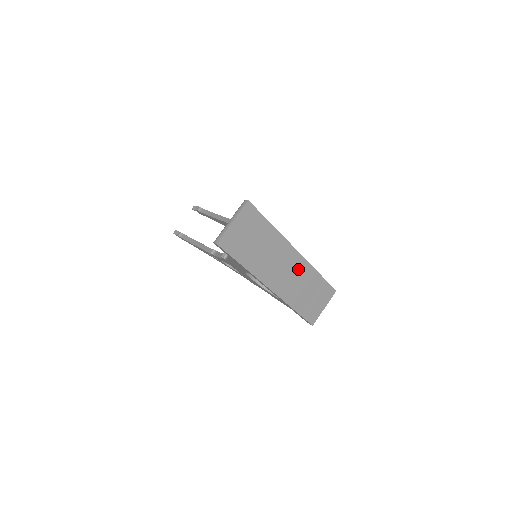
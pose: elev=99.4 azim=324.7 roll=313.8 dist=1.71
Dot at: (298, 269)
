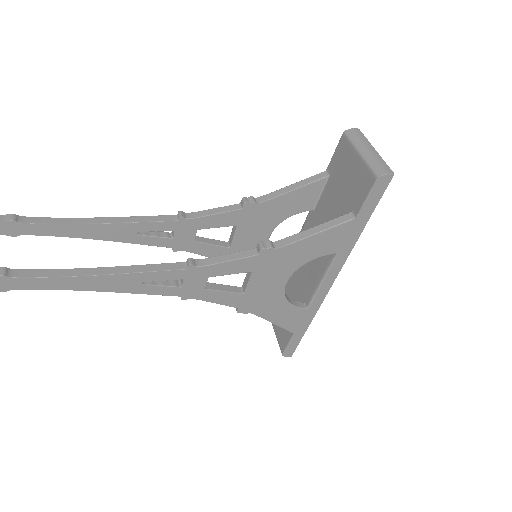
Dot at: occluded
